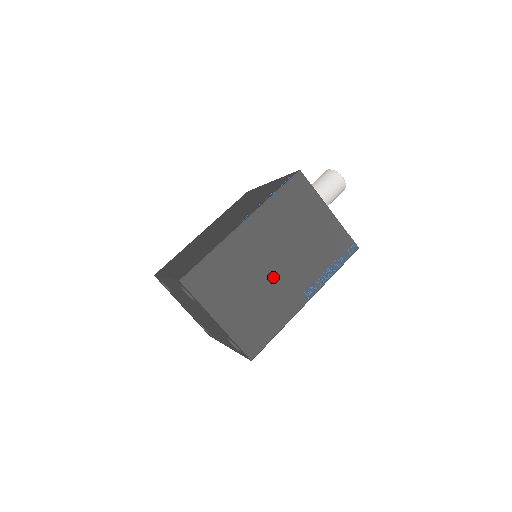
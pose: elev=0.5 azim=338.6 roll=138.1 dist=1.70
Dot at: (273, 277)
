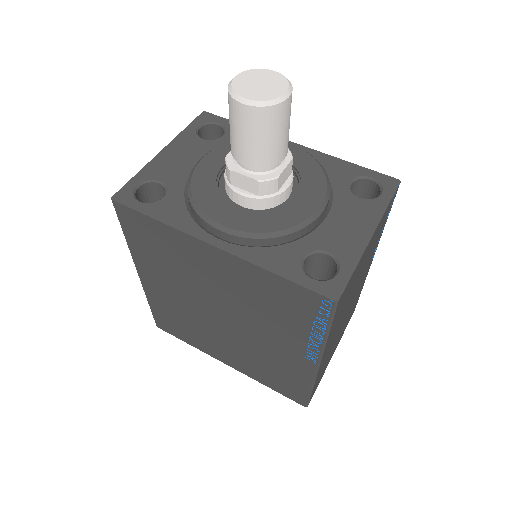
Dot at: occluded
